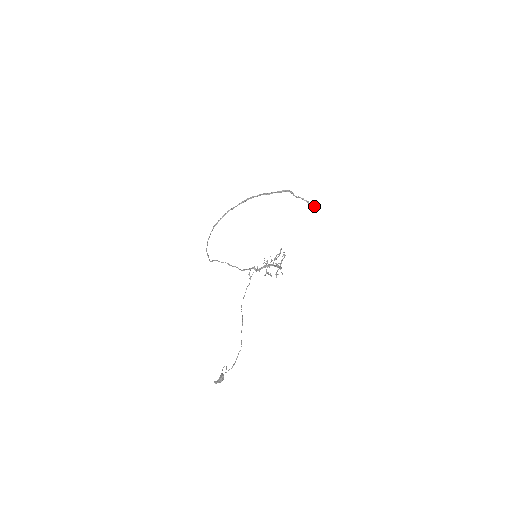
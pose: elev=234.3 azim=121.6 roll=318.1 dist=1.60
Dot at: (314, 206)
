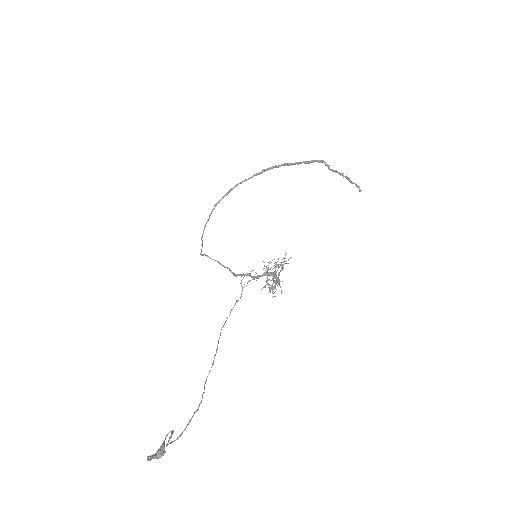
Dot at: (359, 186)
